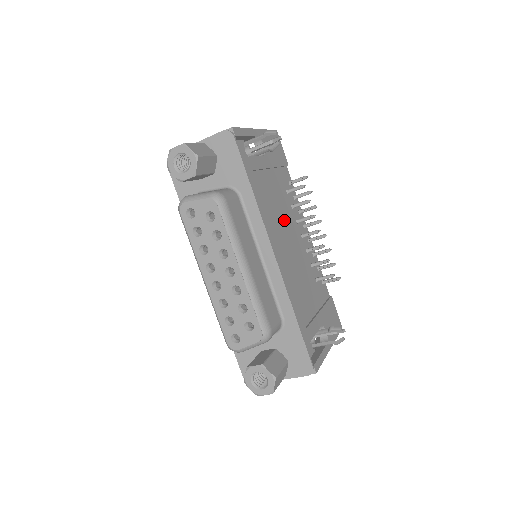
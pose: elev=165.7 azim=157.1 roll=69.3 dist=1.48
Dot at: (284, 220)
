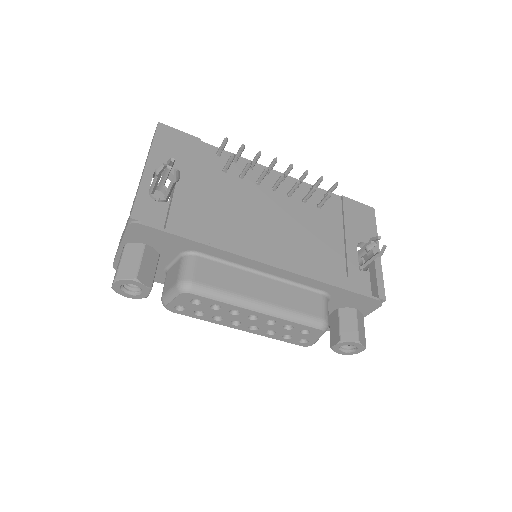
Dot at: (248, 208)
